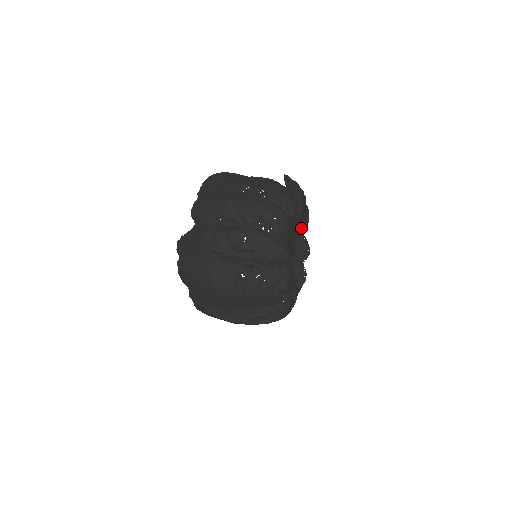
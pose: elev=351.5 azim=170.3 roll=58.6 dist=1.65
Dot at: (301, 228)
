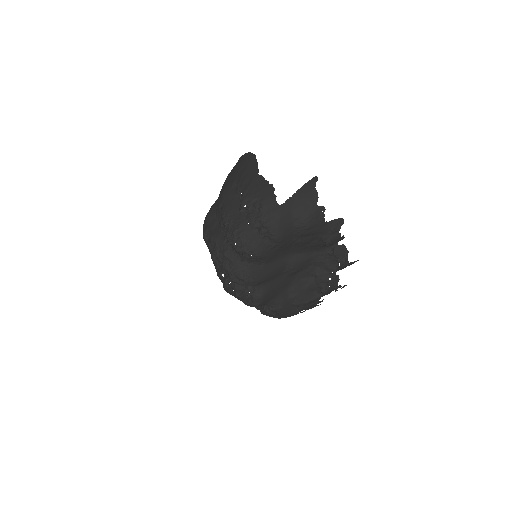
Dot at: (323, 242)
